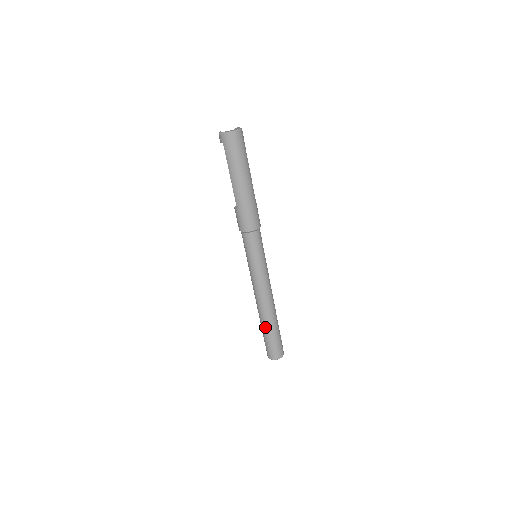
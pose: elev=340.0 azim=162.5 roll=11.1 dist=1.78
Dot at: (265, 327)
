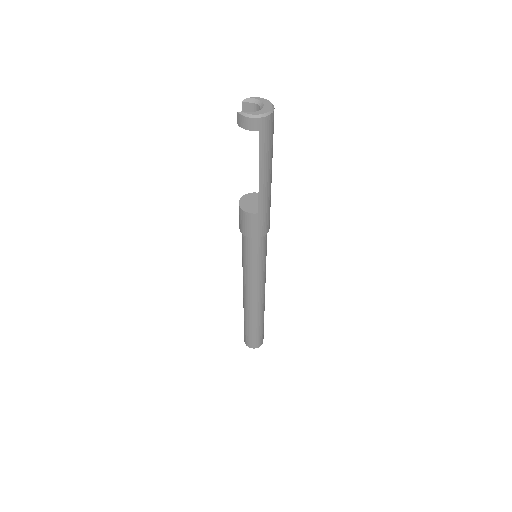
Dot at: (259, 323)
